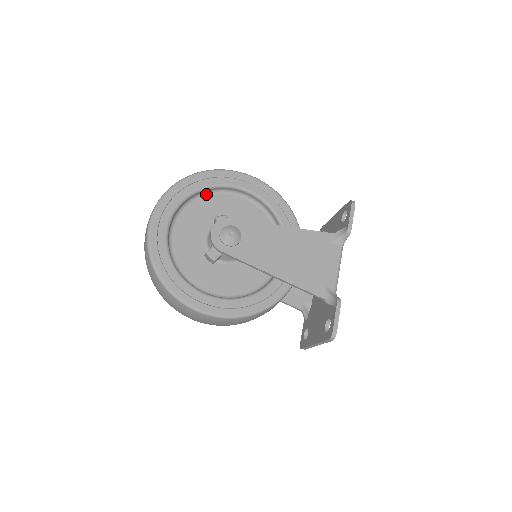
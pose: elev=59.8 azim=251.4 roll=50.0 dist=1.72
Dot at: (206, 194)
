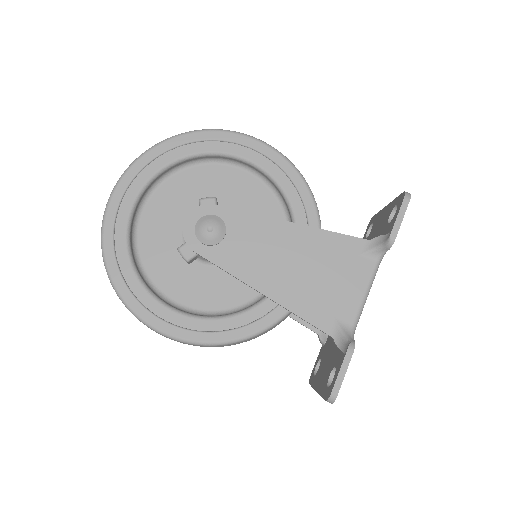
Dot at: (196, 163)
